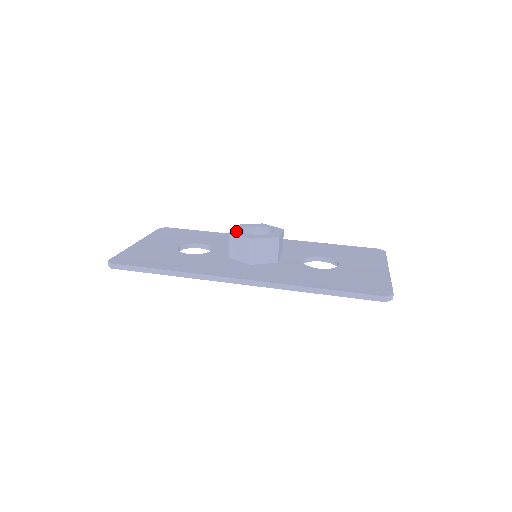
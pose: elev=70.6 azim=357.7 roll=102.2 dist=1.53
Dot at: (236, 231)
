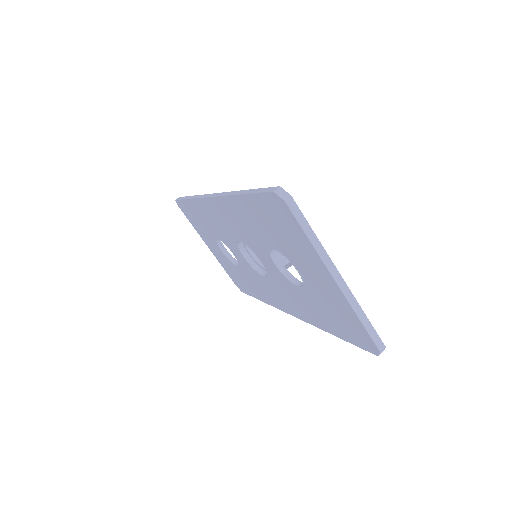
Dot at: occluded
